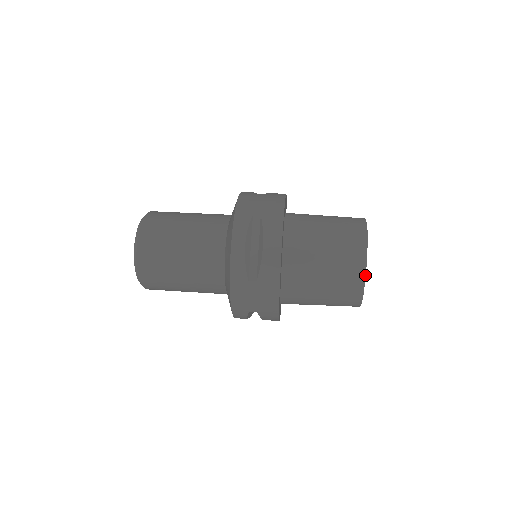
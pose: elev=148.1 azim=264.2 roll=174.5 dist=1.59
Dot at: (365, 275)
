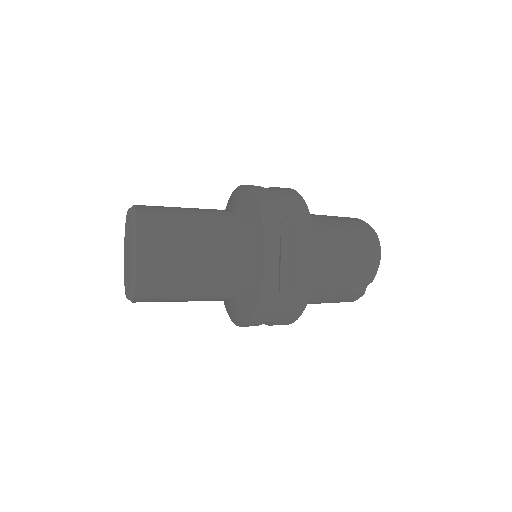
Dot at: (363, 221)
